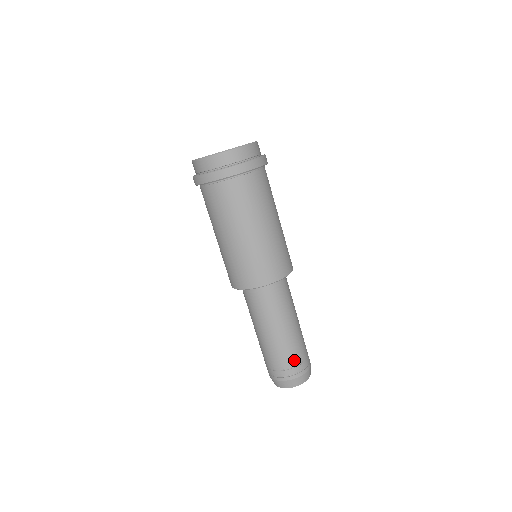
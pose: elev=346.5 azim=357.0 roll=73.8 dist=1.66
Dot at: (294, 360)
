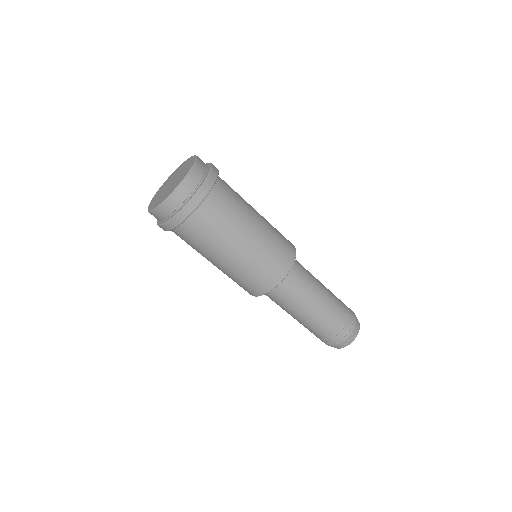
Dot at: (343, 316)
